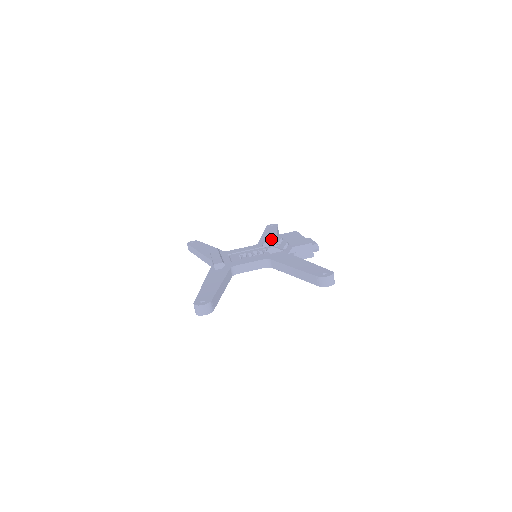
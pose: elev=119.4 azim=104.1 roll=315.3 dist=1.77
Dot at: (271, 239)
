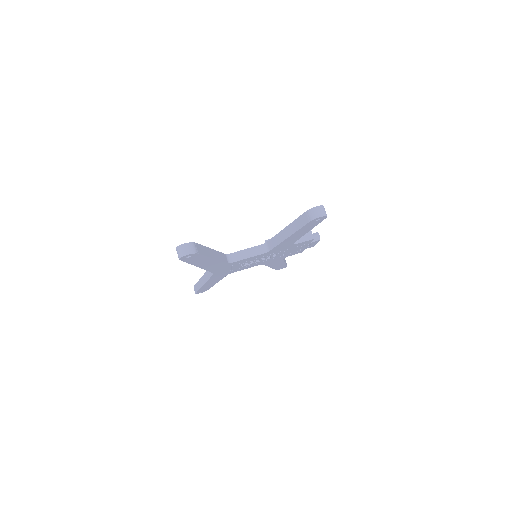
Dot at: occluded
